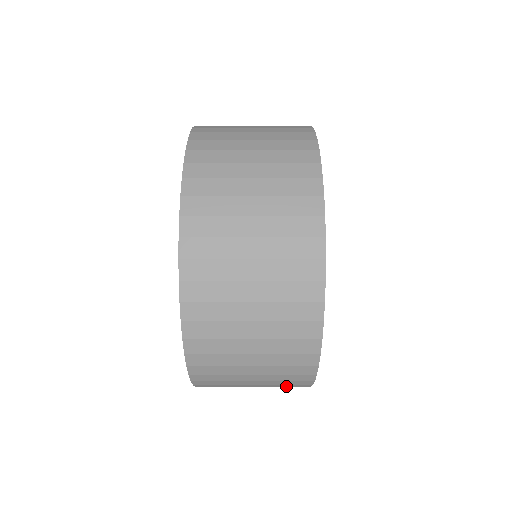
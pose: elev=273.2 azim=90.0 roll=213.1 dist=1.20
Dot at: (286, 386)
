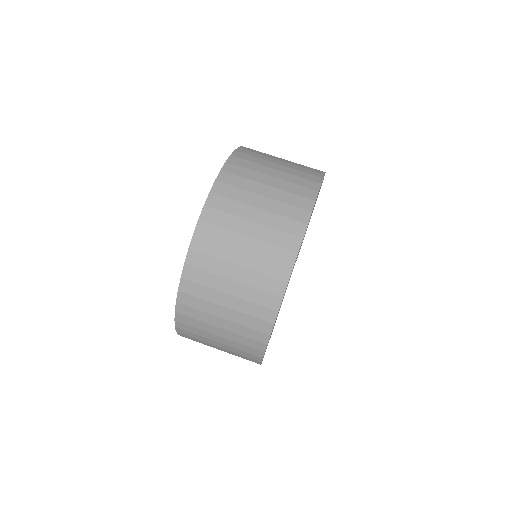
Dot at: (262, 289)
